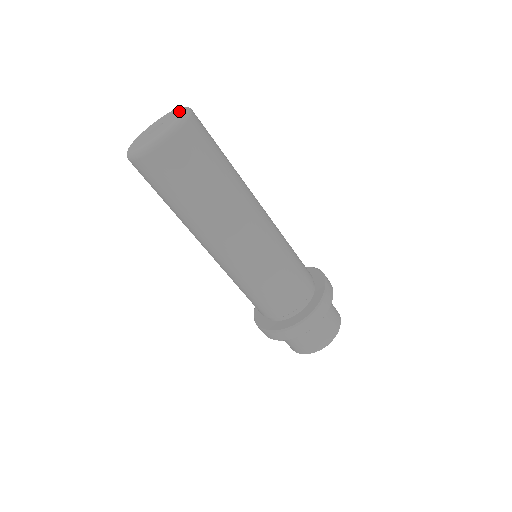
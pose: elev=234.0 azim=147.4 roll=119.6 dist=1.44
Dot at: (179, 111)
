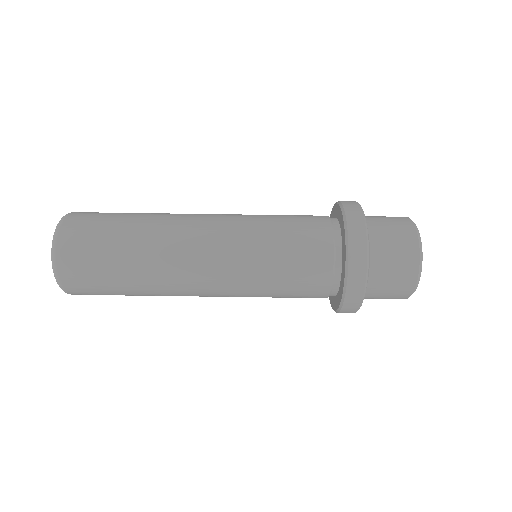
Dot at: occluded
